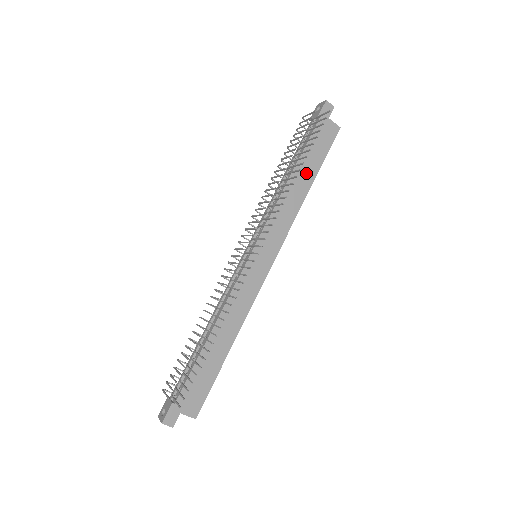
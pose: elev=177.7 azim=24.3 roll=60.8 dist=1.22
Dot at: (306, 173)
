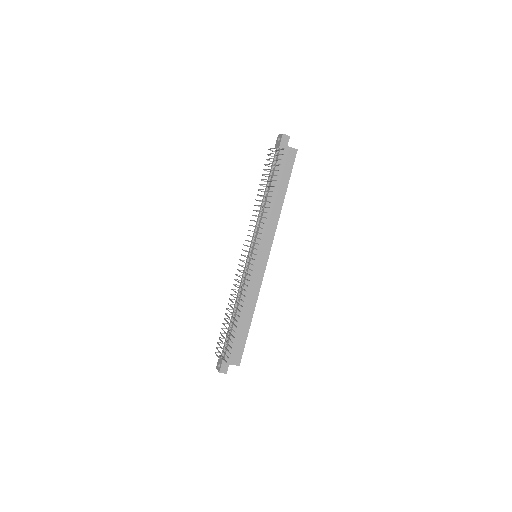
Dot at: (279, 191)
